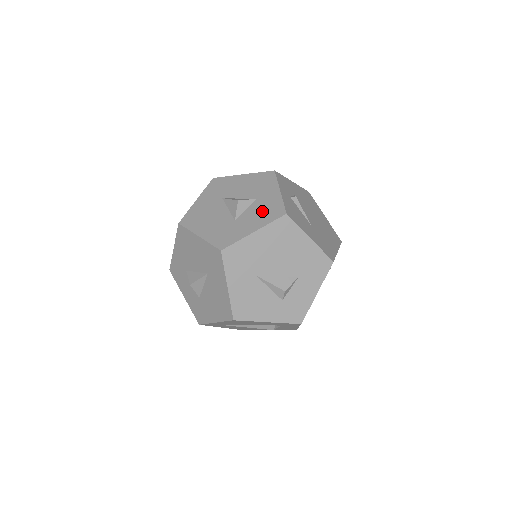
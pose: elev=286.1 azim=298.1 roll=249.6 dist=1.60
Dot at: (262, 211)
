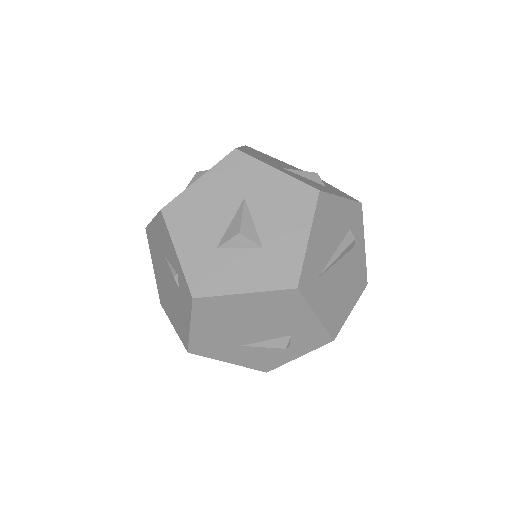
Dot at: occluded
